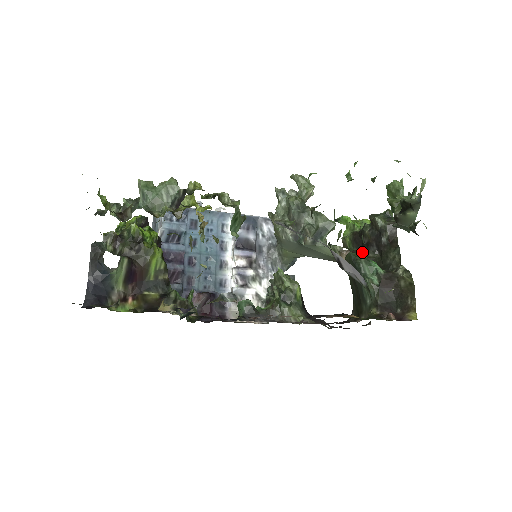
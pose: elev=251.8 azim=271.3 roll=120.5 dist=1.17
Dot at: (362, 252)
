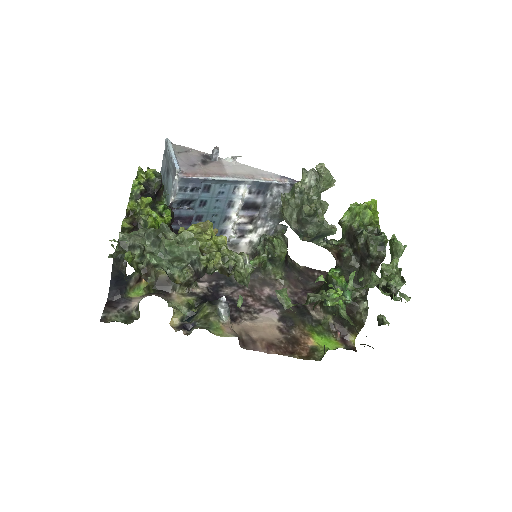
Dot at: (347, 258)
